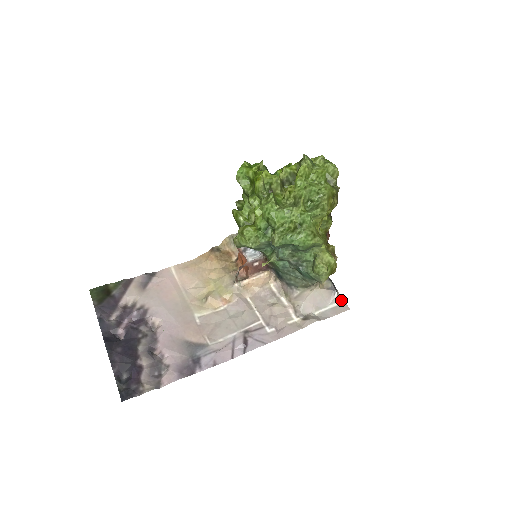
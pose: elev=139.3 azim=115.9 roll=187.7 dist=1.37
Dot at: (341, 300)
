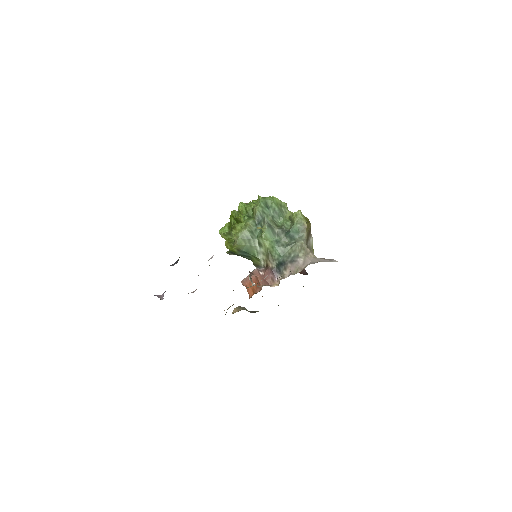
Dot at: occluded
